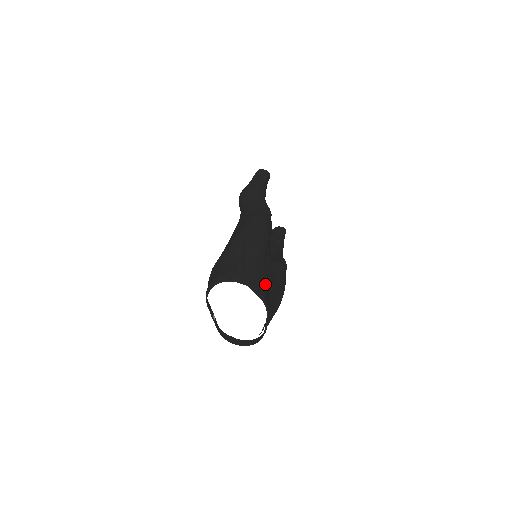
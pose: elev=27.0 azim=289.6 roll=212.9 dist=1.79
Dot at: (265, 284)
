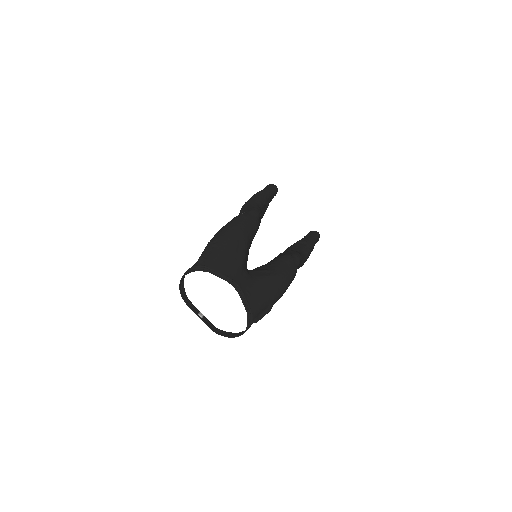
Dot at: (237, 269)
